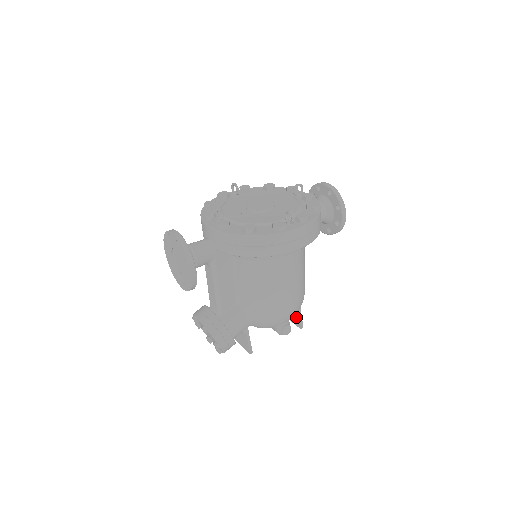
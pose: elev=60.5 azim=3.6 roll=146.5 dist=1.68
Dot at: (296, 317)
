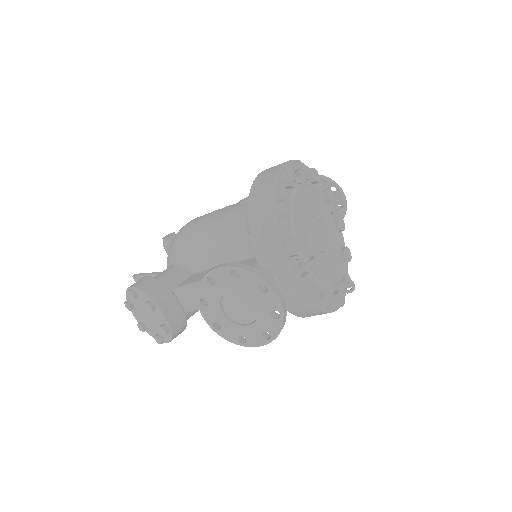
Dot at: occluded
